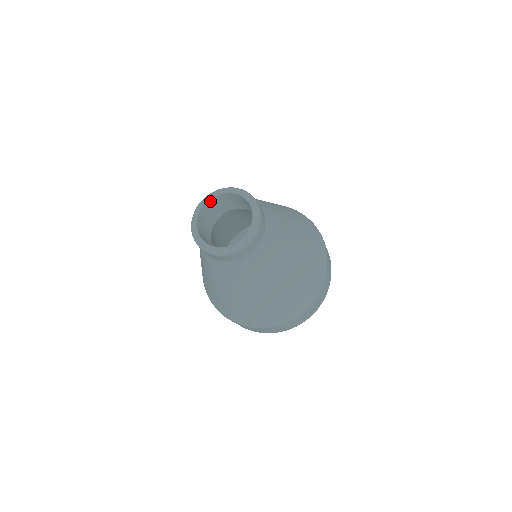
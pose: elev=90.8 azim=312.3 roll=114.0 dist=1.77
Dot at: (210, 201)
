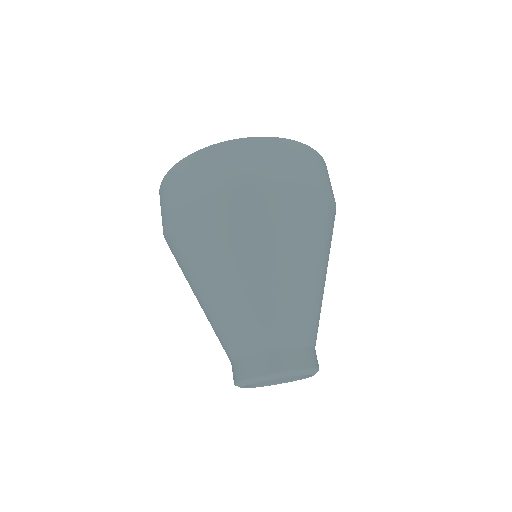
Dot at: occluded
